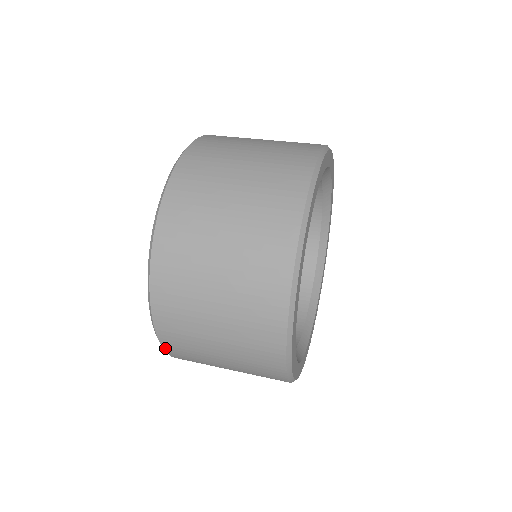
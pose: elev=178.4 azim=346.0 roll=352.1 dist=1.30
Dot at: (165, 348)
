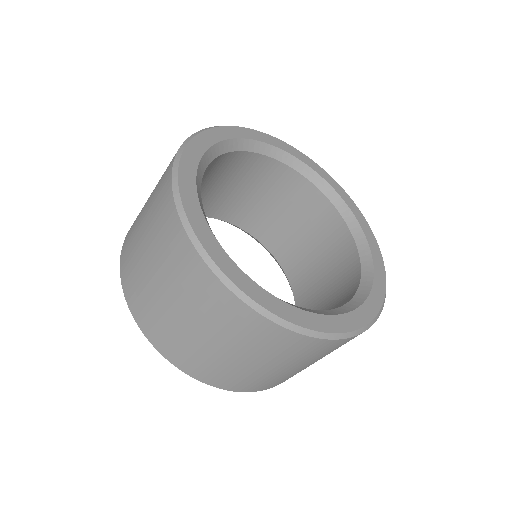
Dot at: (219, 387)
